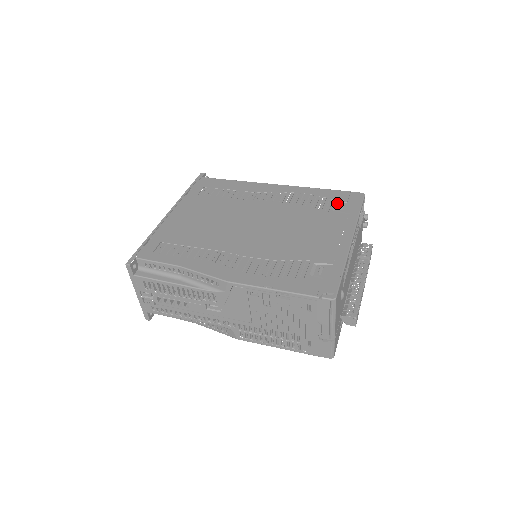
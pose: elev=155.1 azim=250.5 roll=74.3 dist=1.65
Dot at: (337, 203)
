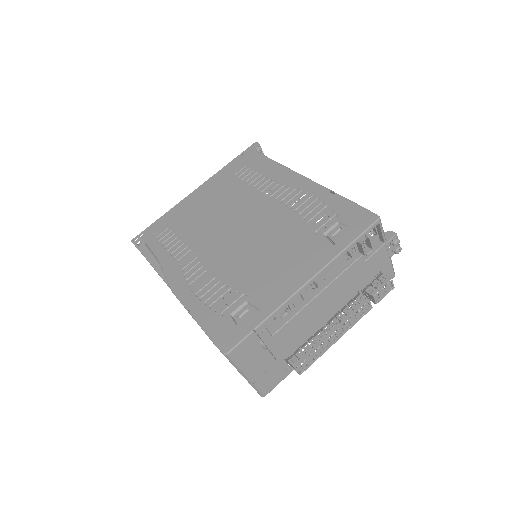
Dot at: (338, 223)
